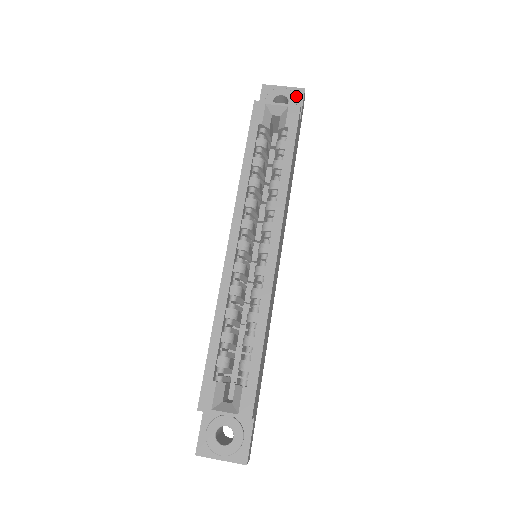
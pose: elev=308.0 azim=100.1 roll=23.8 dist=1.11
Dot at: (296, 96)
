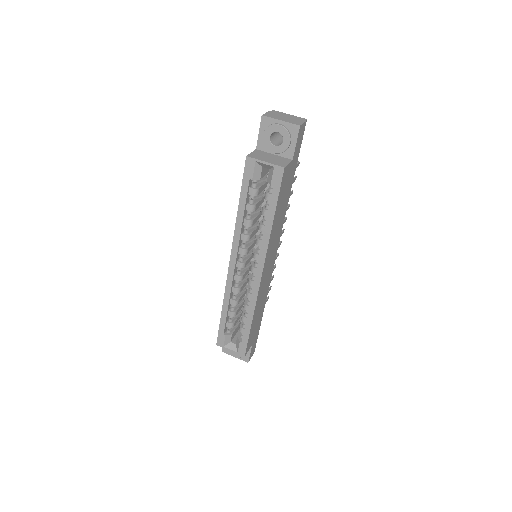
Dot at: (291, 133)
